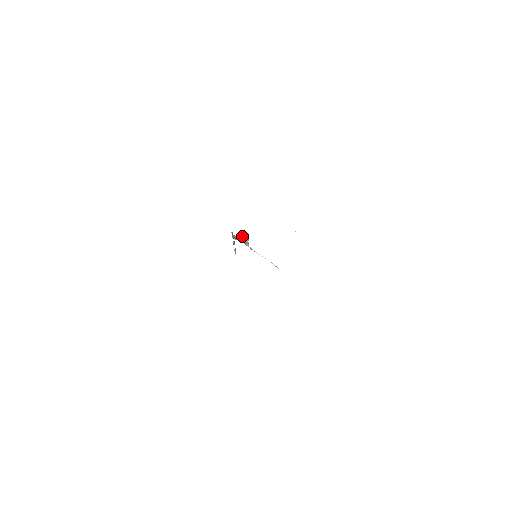
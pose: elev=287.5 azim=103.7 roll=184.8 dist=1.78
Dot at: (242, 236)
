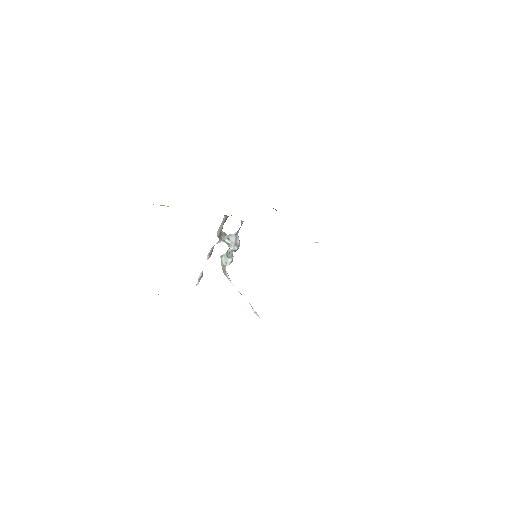
Dot at: (233, 234)
